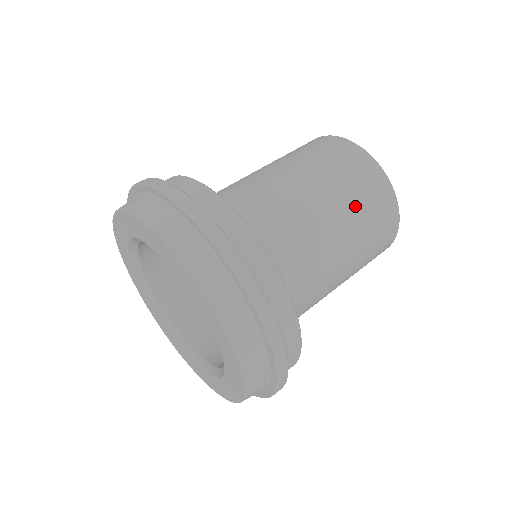
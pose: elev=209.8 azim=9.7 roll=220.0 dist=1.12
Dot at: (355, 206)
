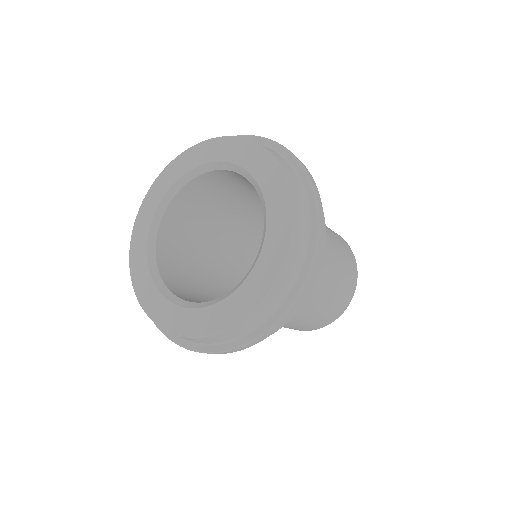
Dot at: (342, 269)
